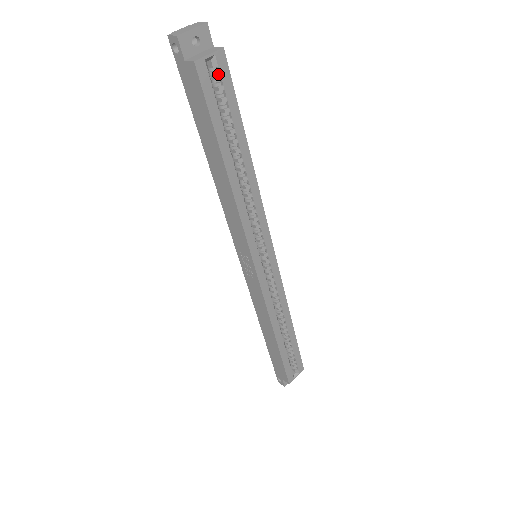
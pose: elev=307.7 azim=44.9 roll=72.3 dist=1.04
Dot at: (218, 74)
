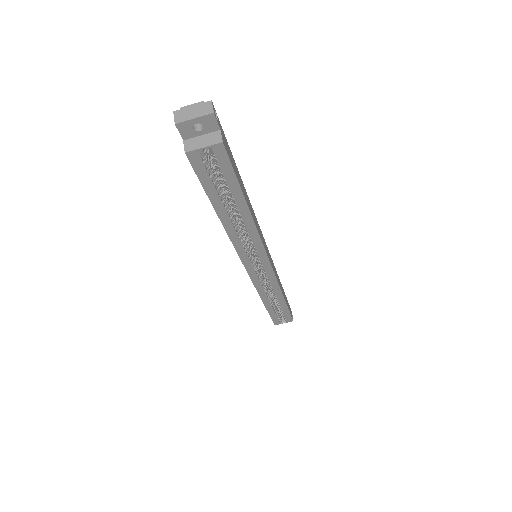
Dot at: (215, 159)
